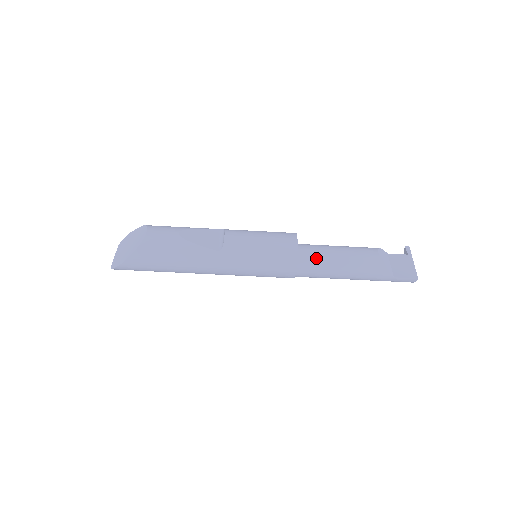
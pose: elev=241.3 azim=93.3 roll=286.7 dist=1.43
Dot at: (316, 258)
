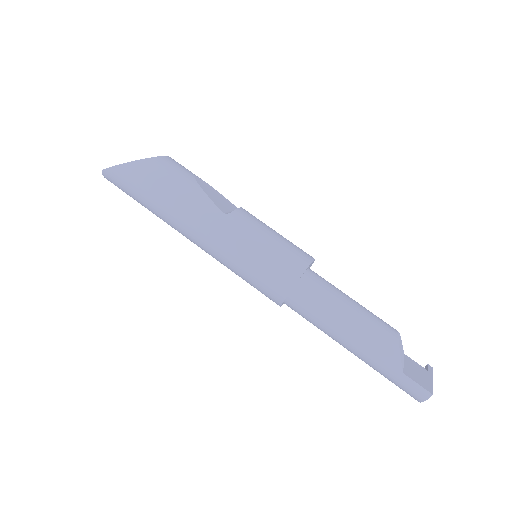
Dot at: (323, 289)
